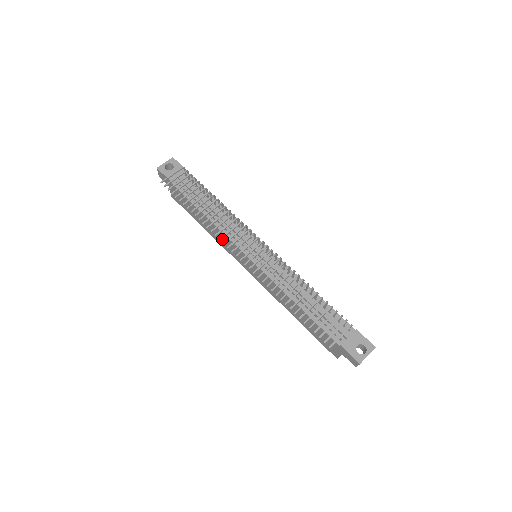
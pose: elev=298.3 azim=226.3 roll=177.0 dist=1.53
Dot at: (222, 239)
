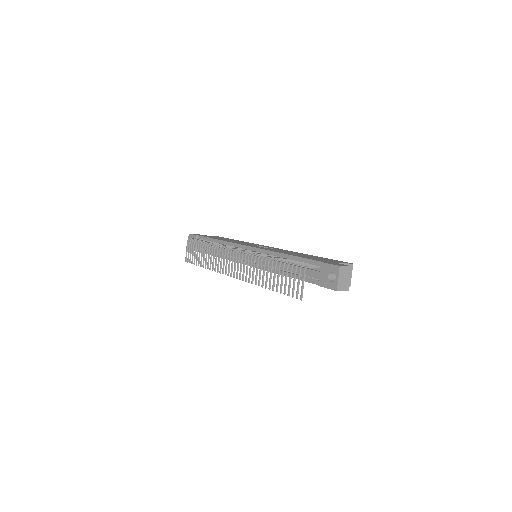
Dot at: occluded
